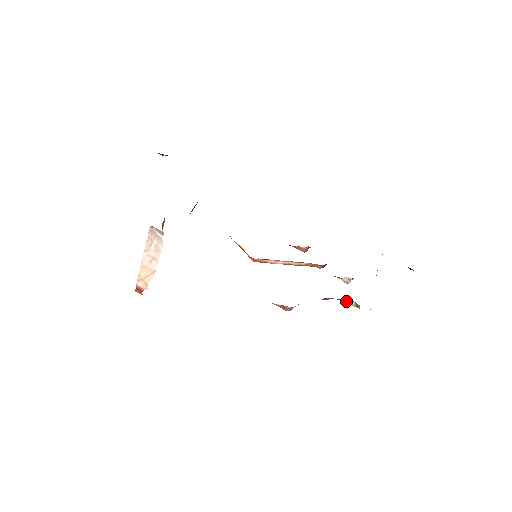
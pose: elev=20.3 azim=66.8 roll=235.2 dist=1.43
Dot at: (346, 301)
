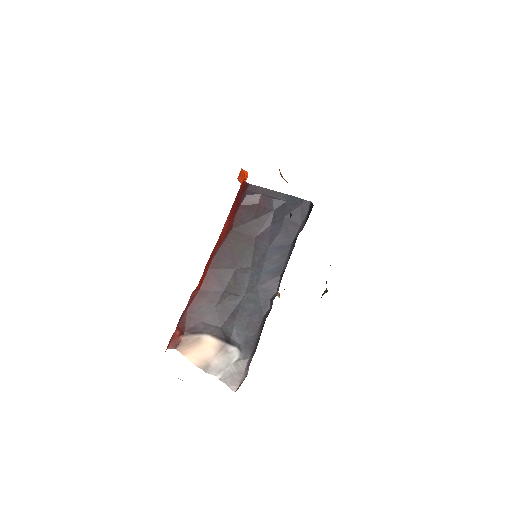
Dot at: occluded
